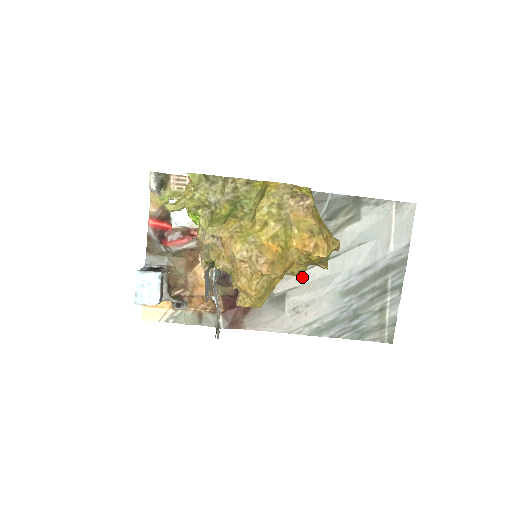
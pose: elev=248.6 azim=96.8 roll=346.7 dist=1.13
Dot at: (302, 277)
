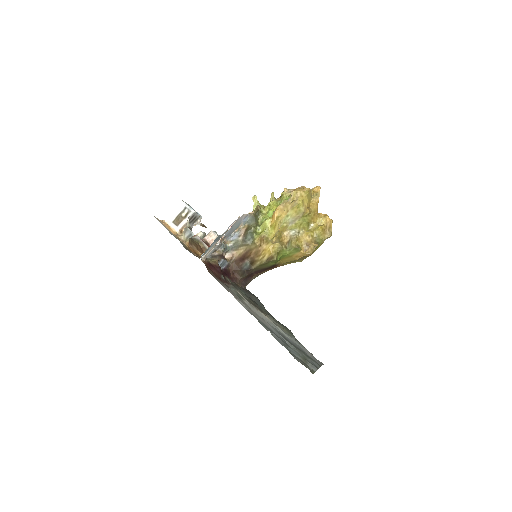
Dot at: occluded
